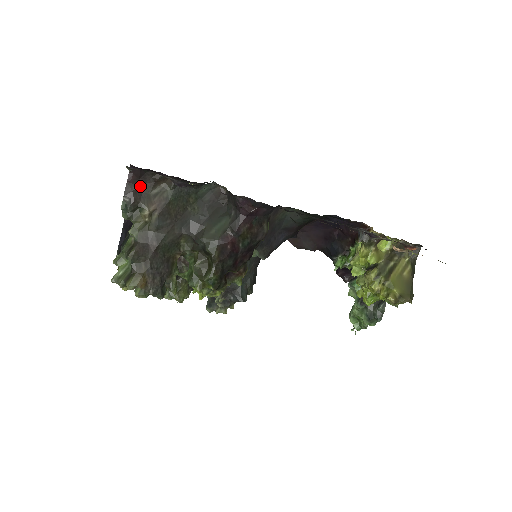
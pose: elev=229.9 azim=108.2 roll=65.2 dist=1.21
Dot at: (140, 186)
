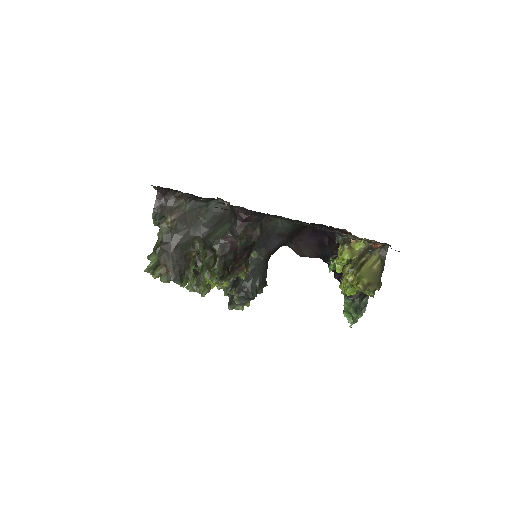
Dot at: (165, 201)
